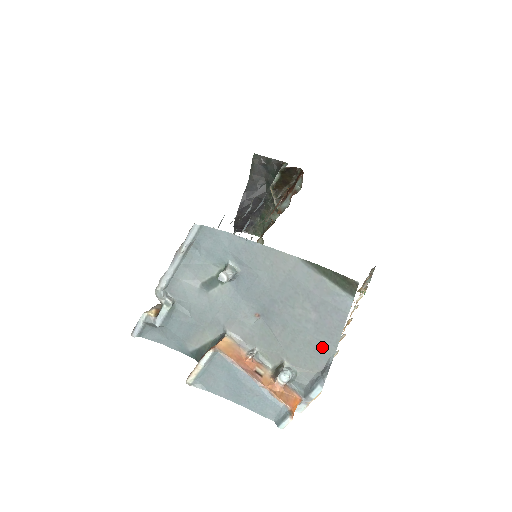
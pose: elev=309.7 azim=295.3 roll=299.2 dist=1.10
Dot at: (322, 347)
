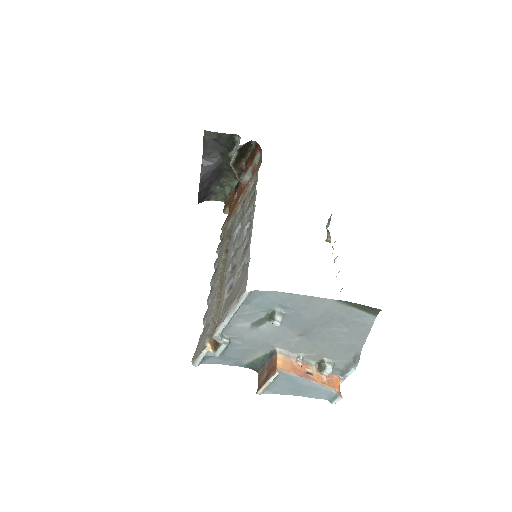
Dot at: (353, 346)
